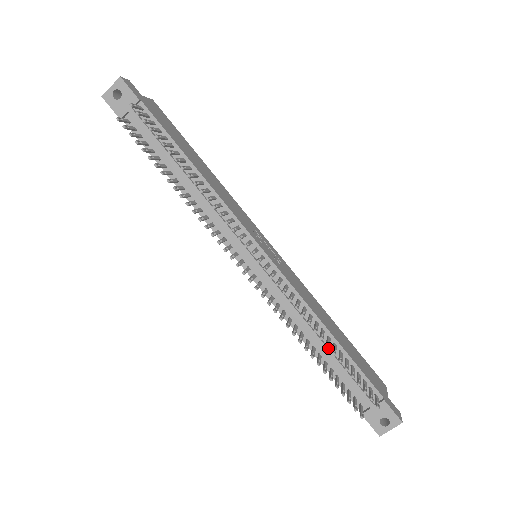
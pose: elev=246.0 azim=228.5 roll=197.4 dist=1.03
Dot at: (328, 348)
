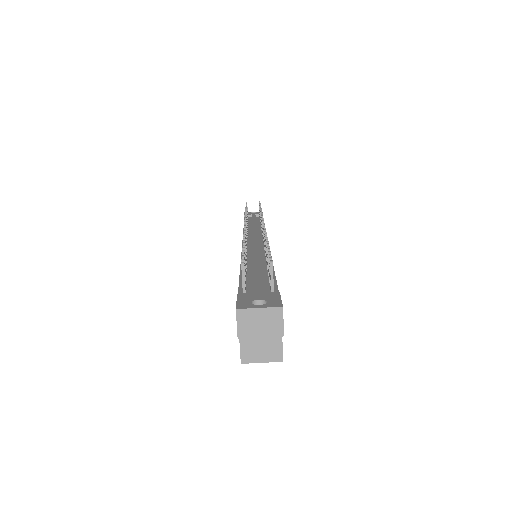
Dot at: occluded
